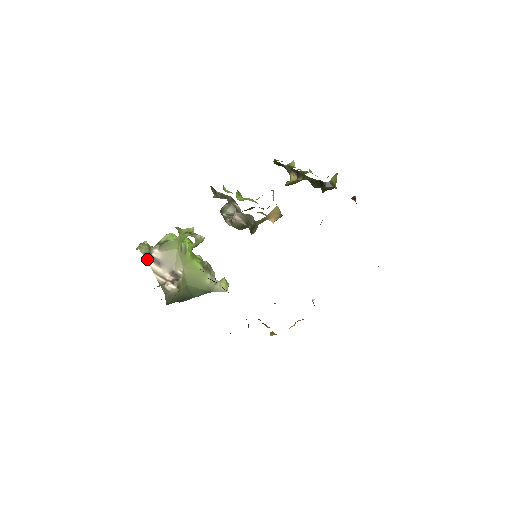
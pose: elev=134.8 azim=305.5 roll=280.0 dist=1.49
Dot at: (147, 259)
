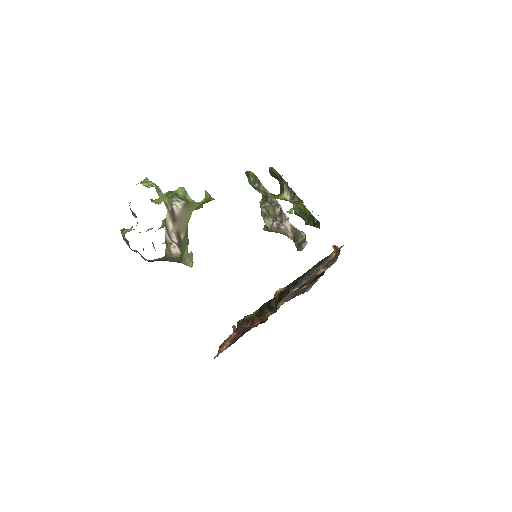
Dot at: (167, 210)
